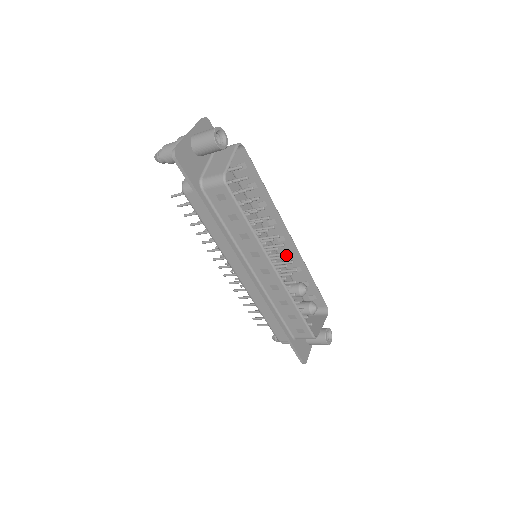
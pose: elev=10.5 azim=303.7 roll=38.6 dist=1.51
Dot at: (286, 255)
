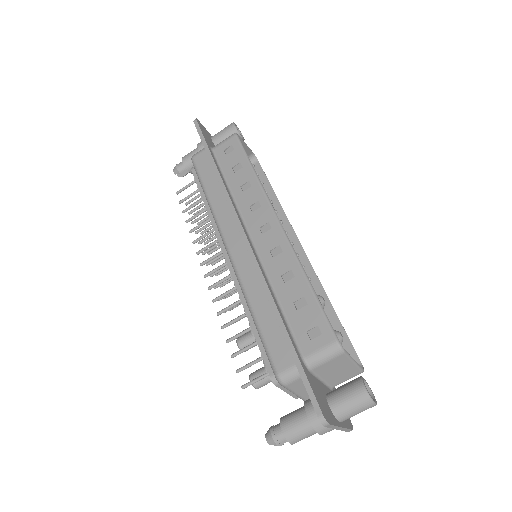
Dot at: occluded
